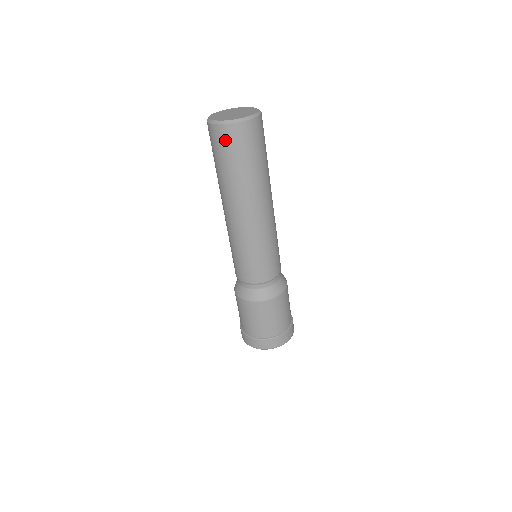
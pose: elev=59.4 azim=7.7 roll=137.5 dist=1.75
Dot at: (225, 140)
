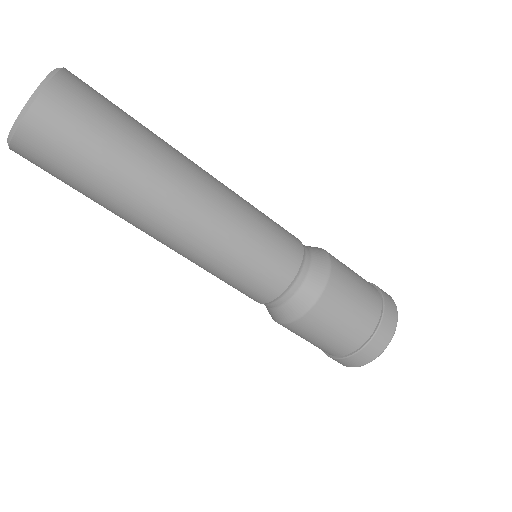
Dot at: (45, 147)
